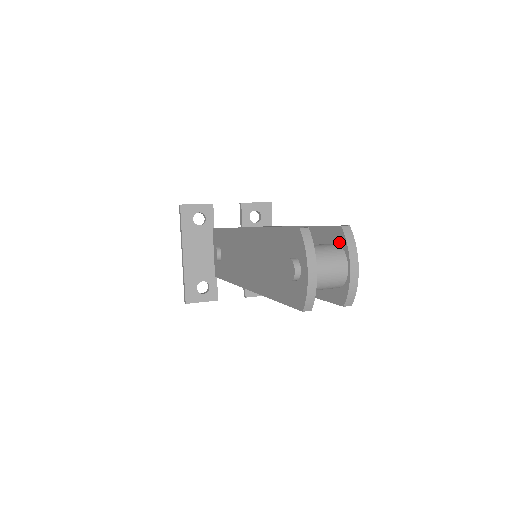
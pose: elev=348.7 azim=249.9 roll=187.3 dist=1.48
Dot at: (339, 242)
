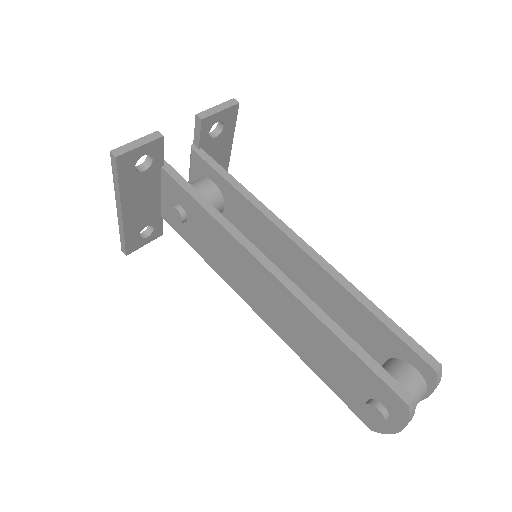
Dot at: (423, 375)
